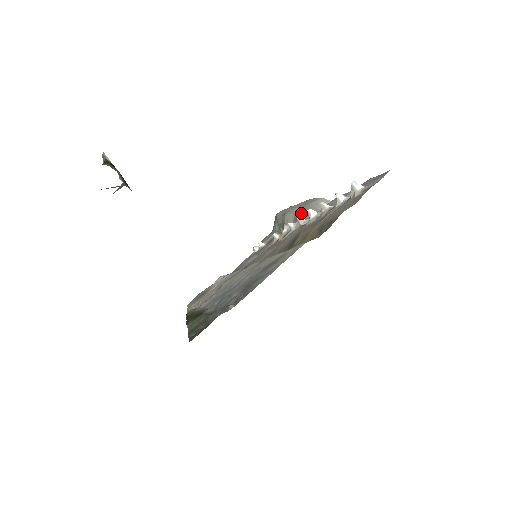
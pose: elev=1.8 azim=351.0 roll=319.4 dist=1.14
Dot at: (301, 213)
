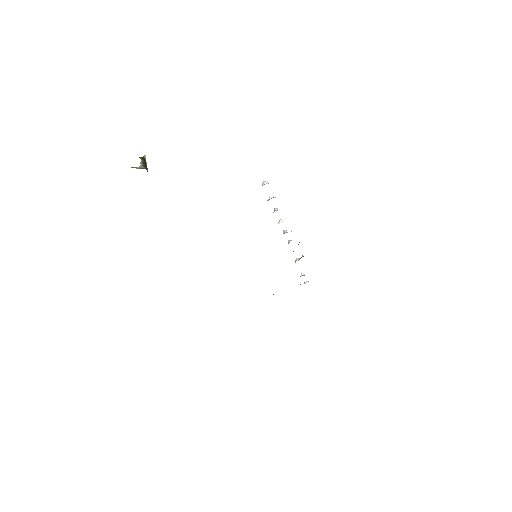
Dot at: occluded
